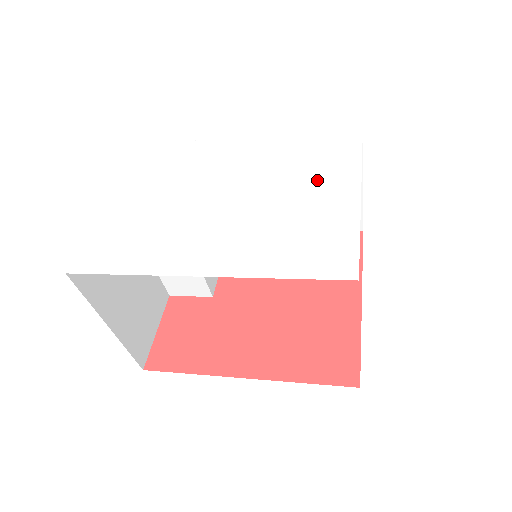
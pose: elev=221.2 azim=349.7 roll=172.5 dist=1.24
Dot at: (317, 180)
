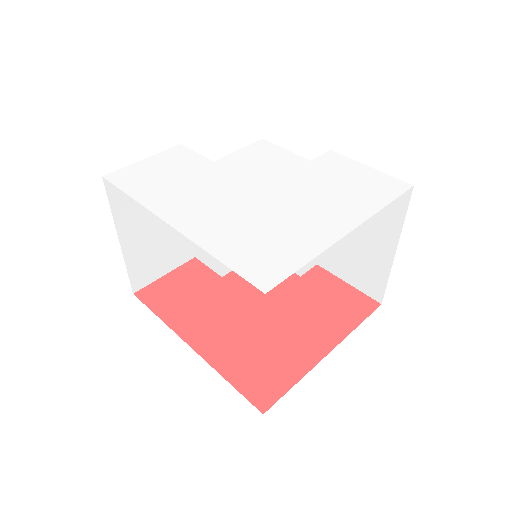
Dot at: (318, 213)
